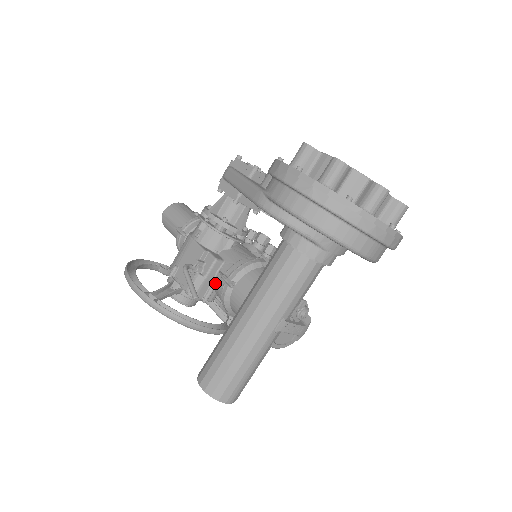
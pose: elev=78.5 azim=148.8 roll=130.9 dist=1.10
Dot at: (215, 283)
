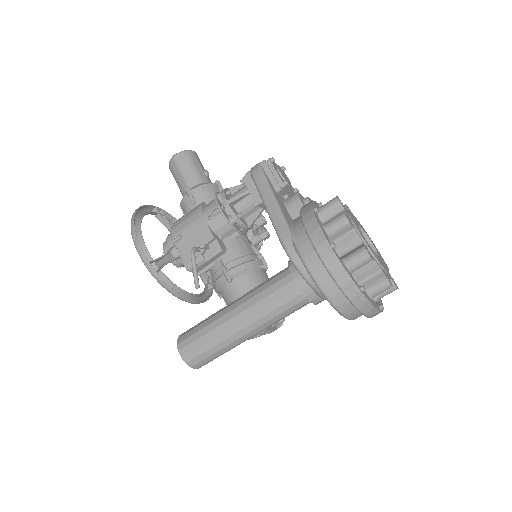
Dot at: (213, 266)
